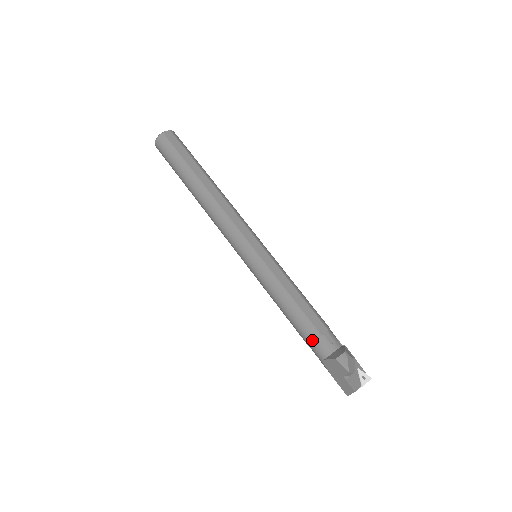
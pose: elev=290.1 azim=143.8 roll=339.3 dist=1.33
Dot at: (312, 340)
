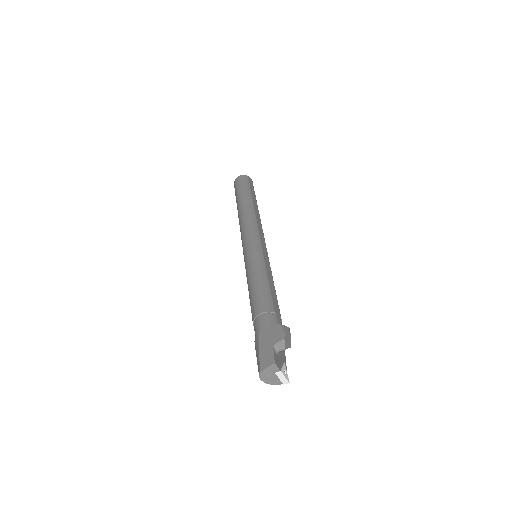
Dot at: (264, 311)
